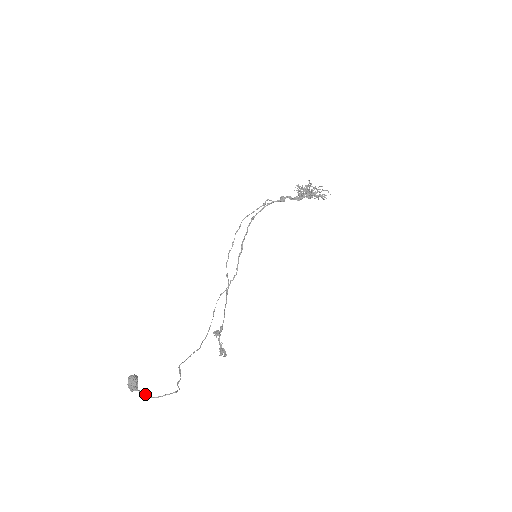
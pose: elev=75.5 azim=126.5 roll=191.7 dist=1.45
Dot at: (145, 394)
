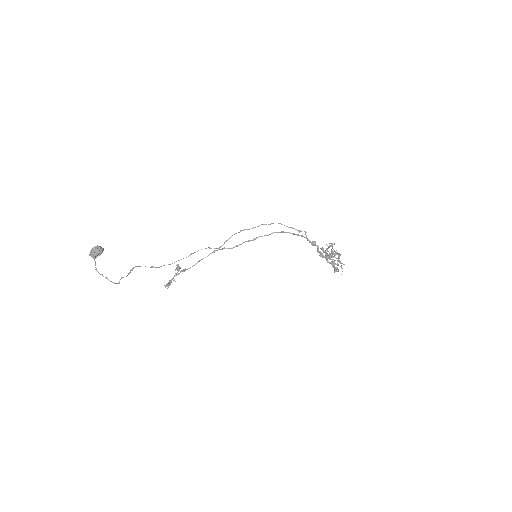
Dot at: occluded
